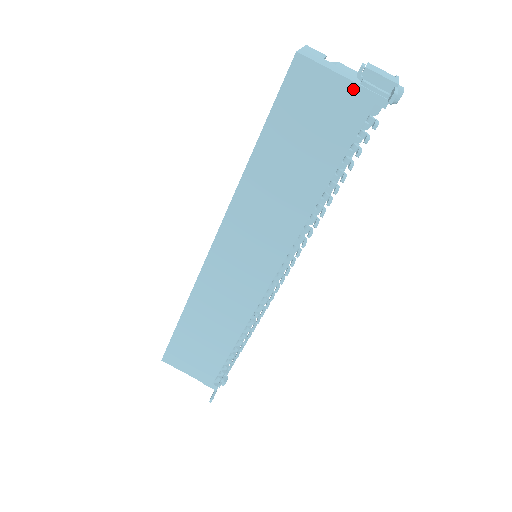
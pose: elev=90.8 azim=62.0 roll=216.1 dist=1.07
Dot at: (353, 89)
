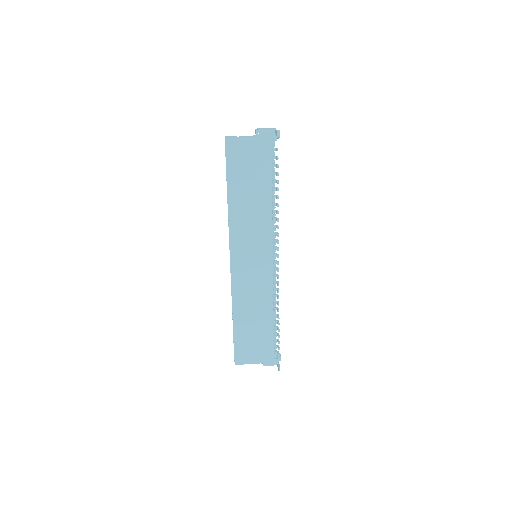
Dot at: (258, 140)
